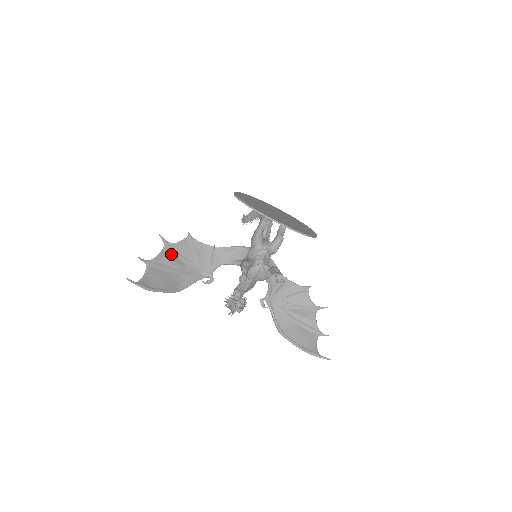
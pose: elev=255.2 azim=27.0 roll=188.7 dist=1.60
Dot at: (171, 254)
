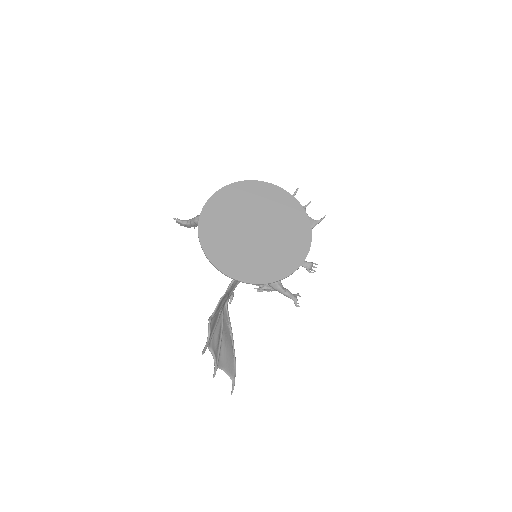
Dot at: (213, 339)
